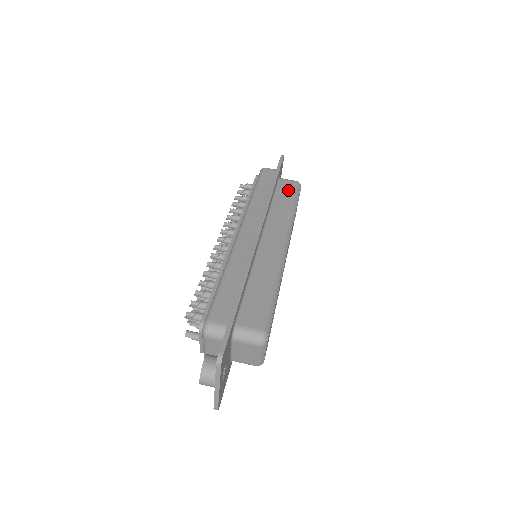
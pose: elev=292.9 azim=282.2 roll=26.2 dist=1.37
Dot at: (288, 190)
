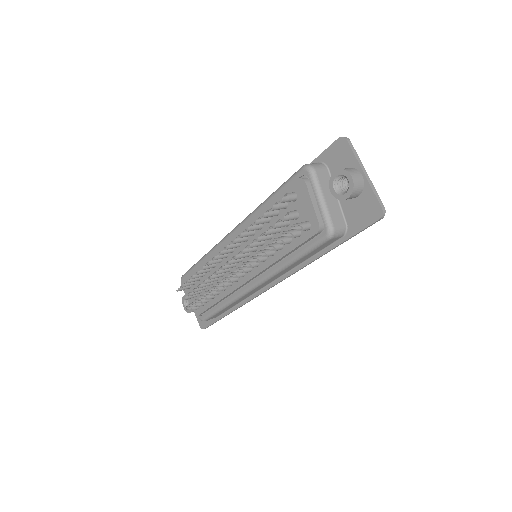
Dot at: occluded
